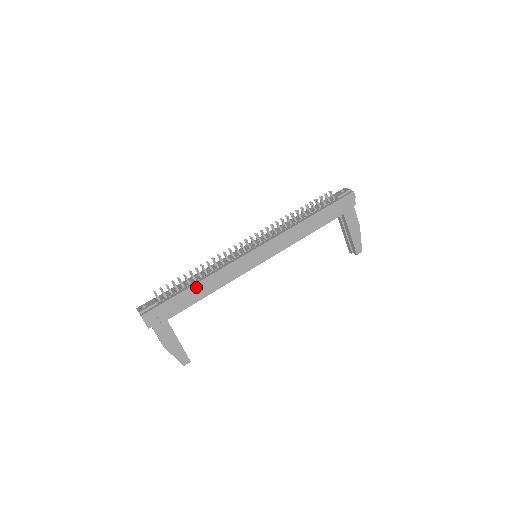
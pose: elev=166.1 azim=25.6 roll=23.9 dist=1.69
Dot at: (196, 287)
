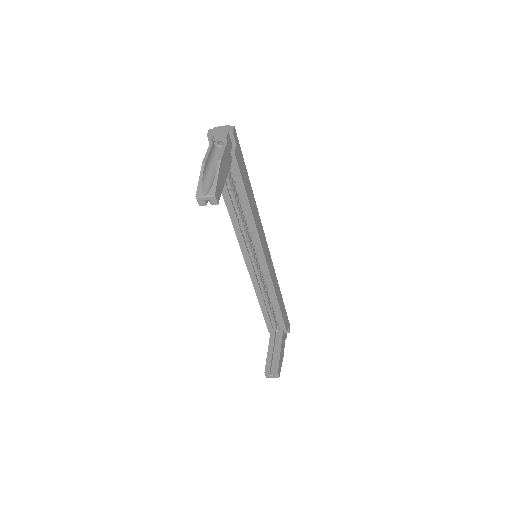
Dot at: (250, 189)
